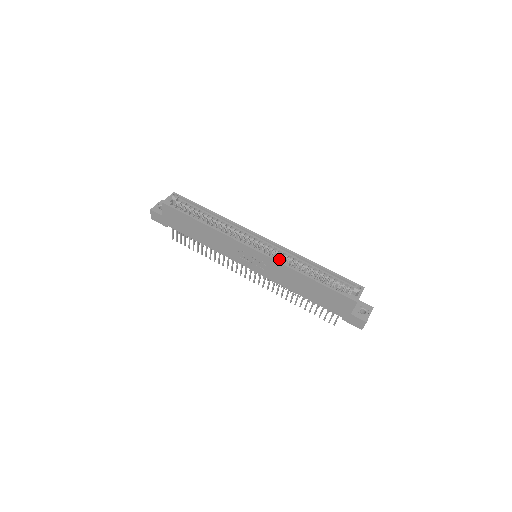
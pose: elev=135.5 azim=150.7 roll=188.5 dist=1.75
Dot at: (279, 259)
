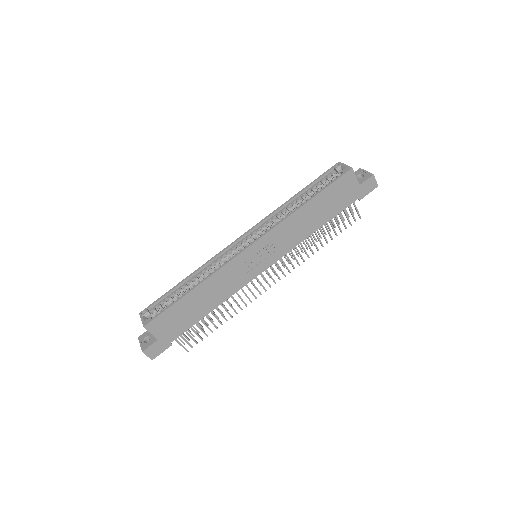
Dot at: occluded
